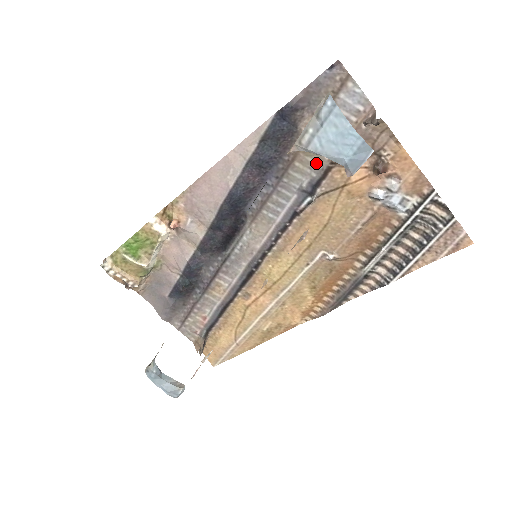
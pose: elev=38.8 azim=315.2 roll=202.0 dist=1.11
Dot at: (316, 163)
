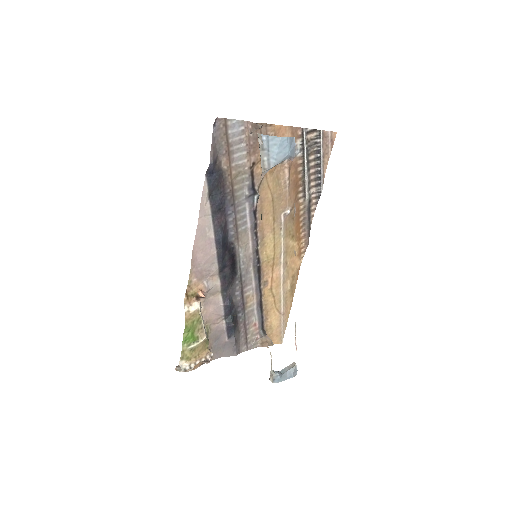
Dot at: (243, 176)
